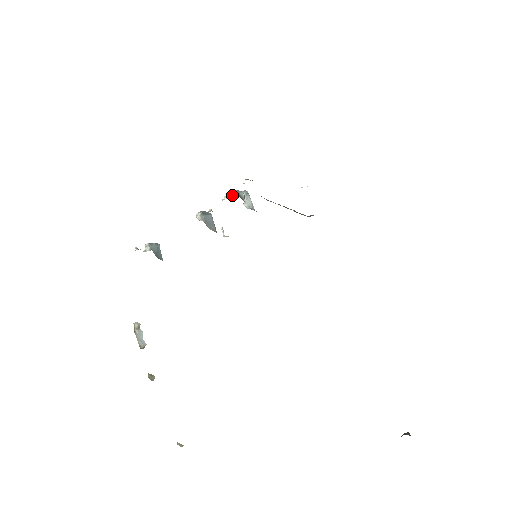
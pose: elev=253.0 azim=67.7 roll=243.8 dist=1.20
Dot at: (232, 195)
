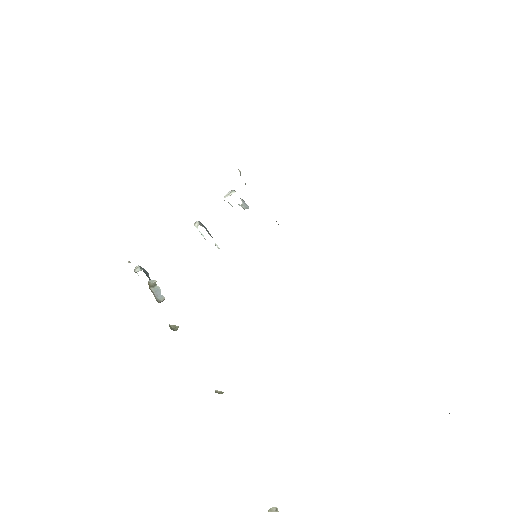
Dot at: (232, 193)
